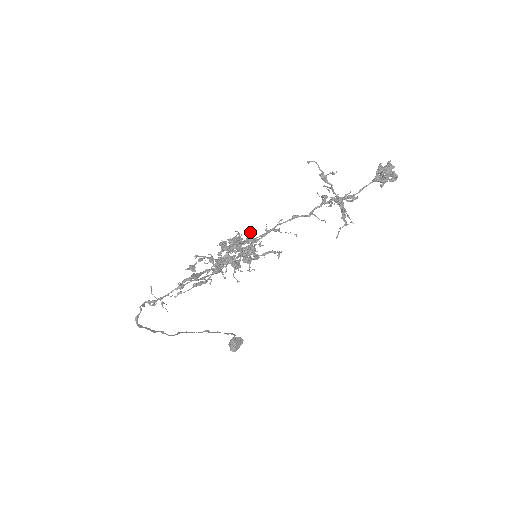
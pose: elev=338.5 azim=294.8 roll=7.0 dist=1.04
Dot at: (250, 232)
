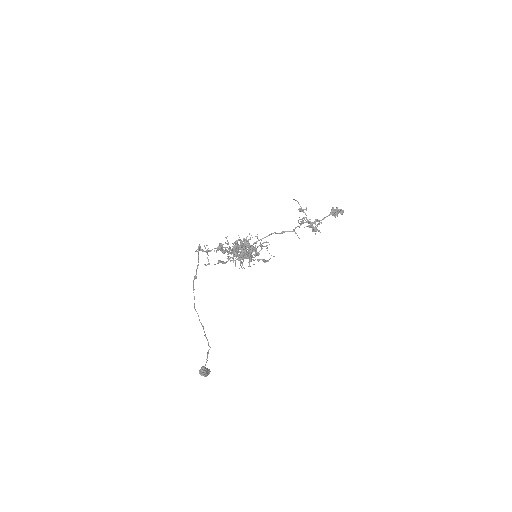
Dot at: (257, 234)
